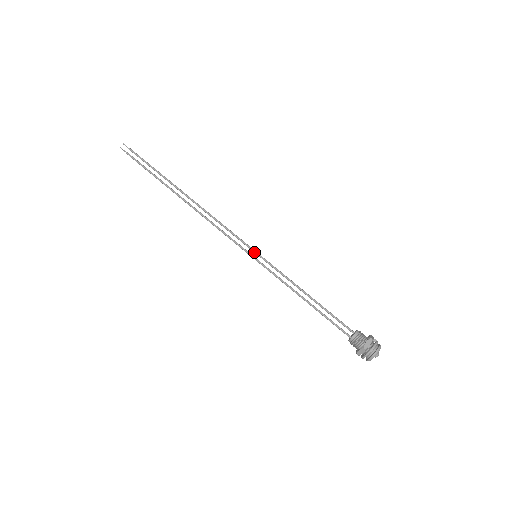
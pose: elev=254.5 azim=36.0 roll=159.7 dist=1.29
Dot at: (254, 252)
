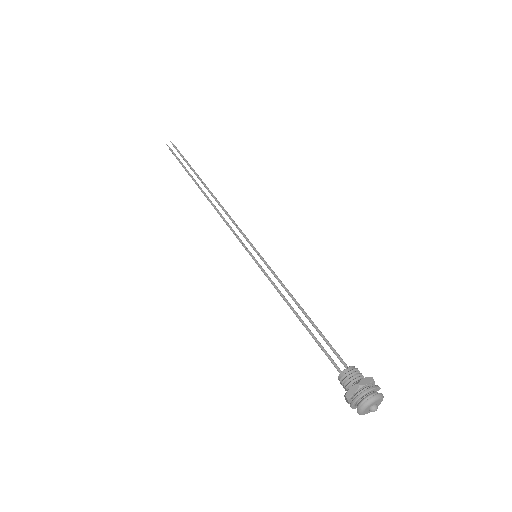
Dot at: (256, 251)
